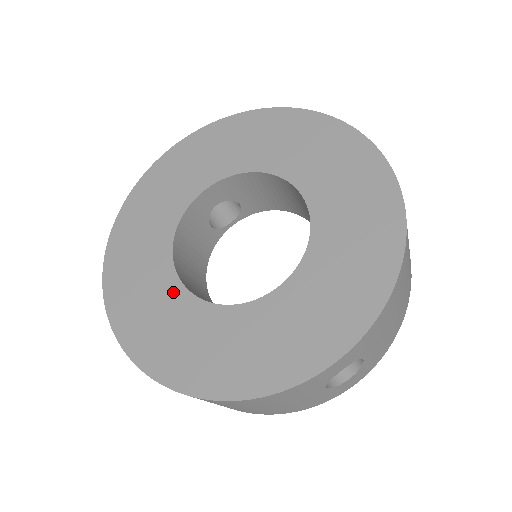
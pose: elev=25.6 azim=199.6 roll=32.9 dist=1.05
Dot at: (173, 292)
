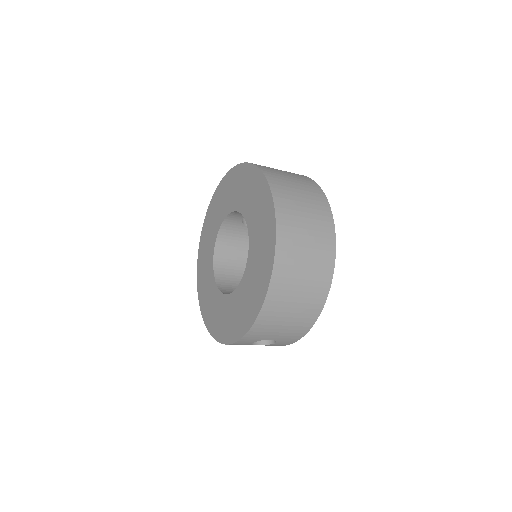
Dot at: (211, 273)
